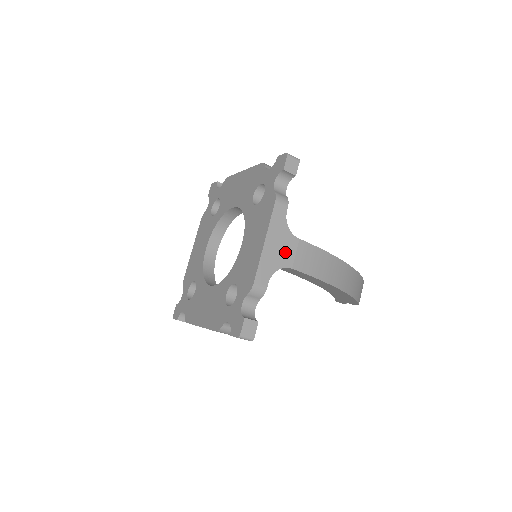
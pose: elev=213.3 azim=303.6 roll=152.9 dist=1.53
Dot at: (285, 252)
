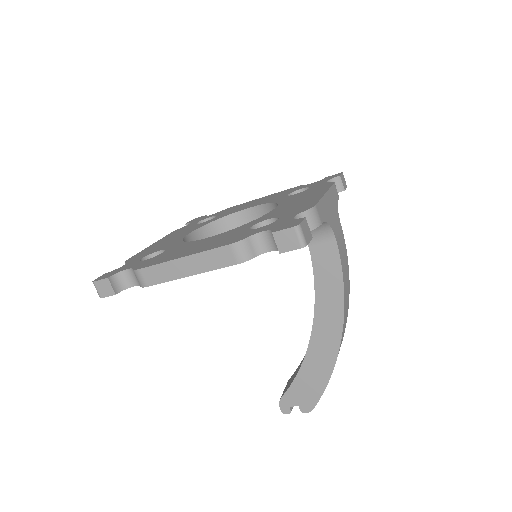
Dot at: (334, 221)
